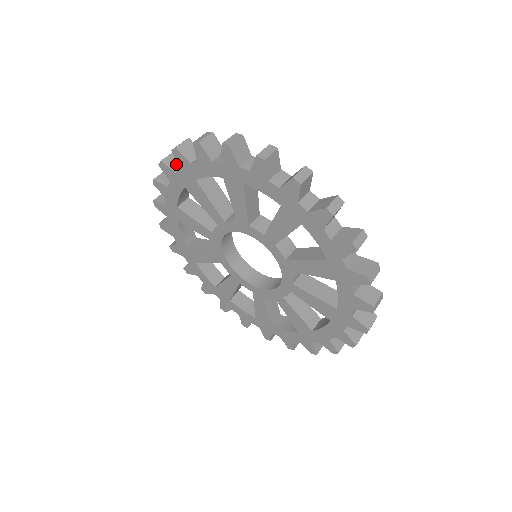
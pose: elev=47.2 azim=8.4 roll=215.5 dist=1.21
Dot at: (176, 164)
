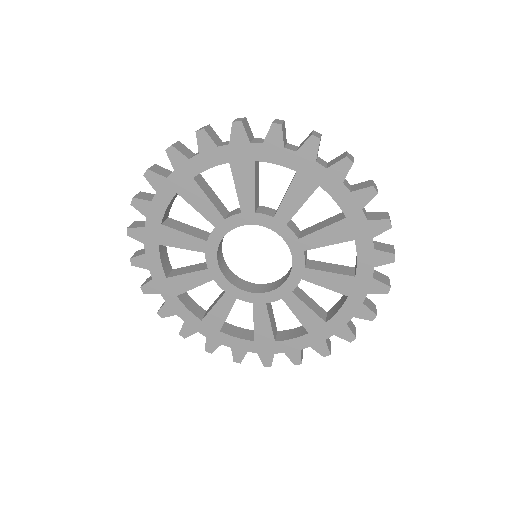
Dot at: (163, 172)
